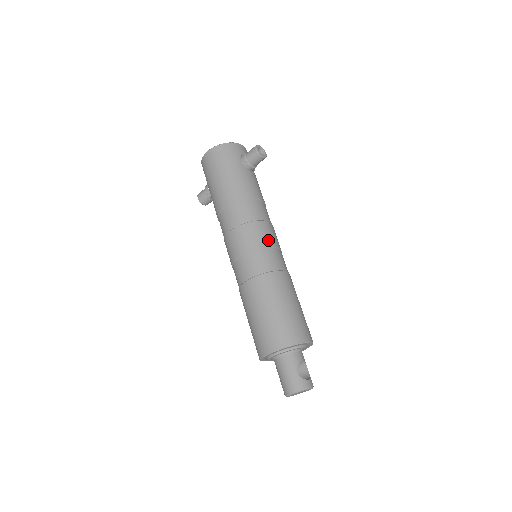
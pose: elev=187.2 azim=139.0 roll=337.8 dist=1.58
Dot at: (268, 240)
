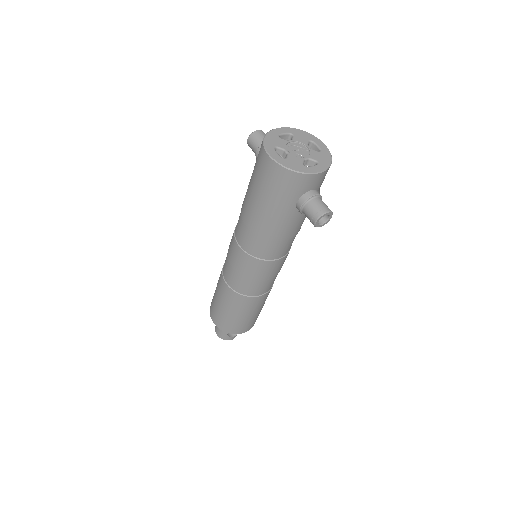
Dot at: (265, 276)
